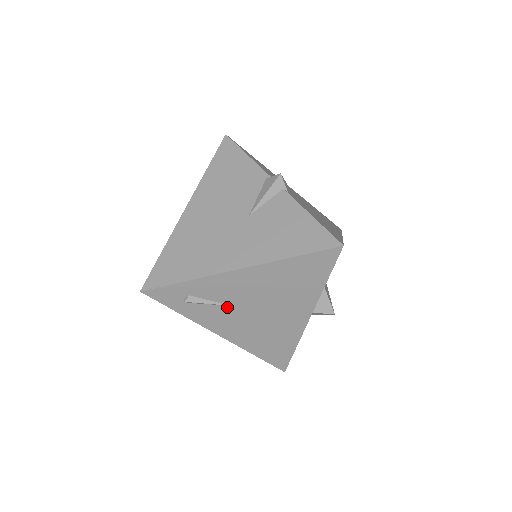
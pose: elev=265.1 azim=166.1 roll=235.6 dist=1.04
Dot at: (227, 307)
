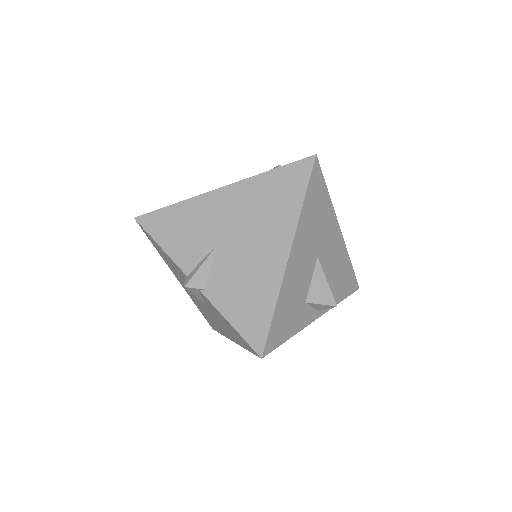
Dot at: occluded
